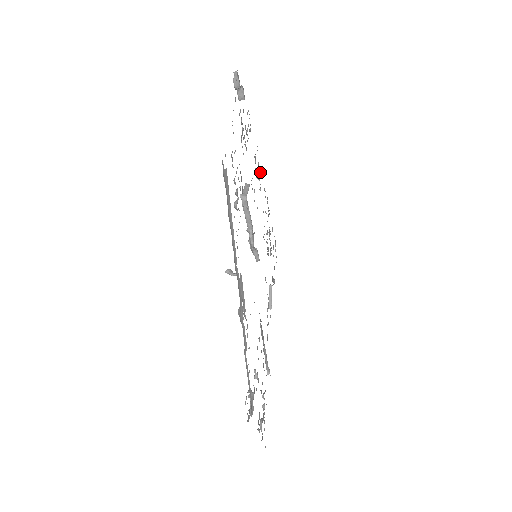
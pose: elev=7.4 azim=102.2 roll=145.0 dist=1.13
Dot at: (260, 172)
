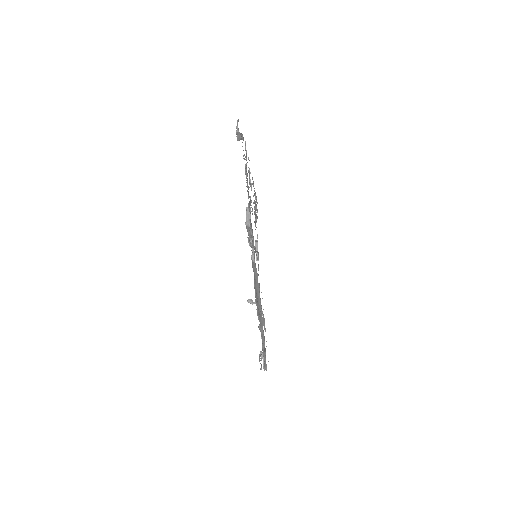
Dot at: (250, 173)
